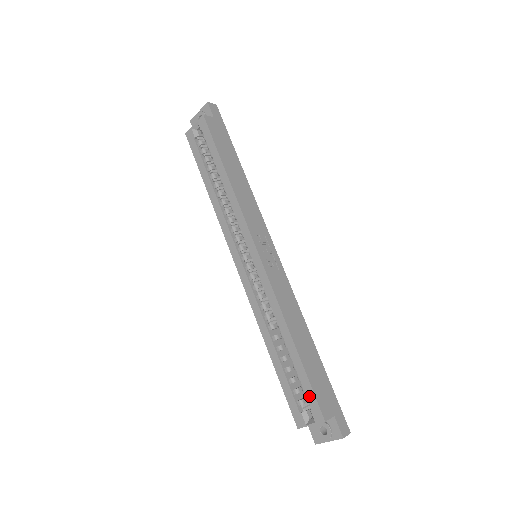
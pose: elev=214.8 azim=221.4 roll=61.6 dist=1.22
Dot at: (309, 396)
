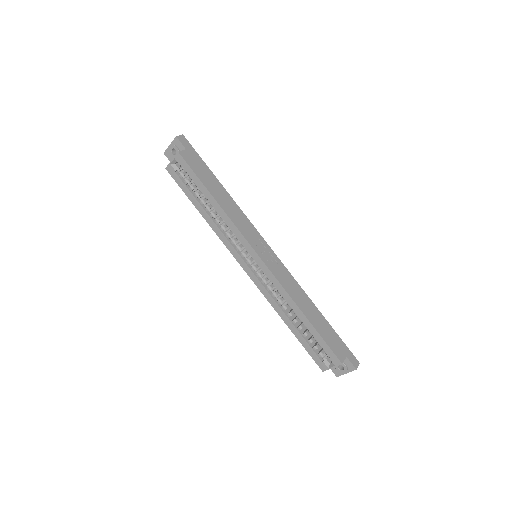
Dot at: (326, 350)
